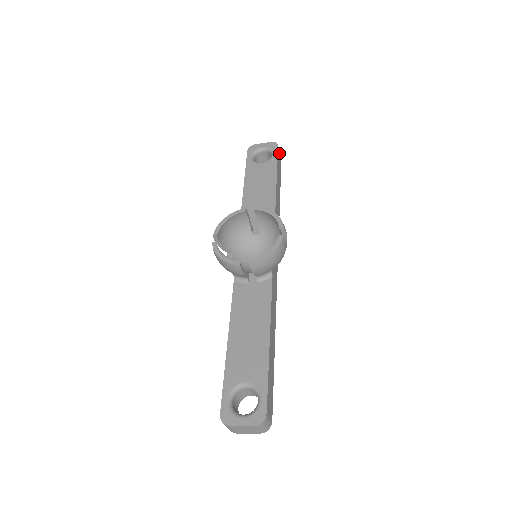
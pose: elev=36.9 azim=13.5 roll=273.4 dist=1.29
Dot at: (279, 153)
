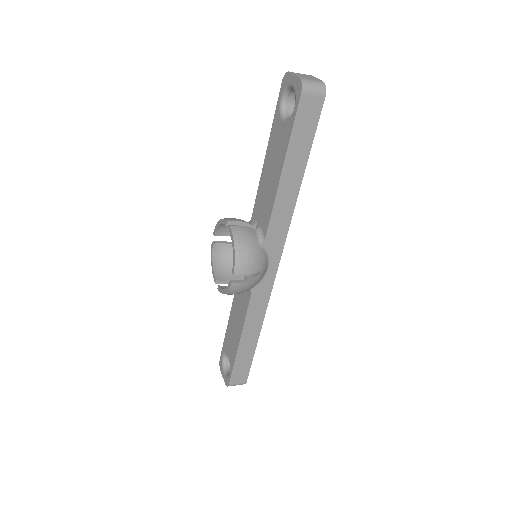
Dot at: (310, 99)
